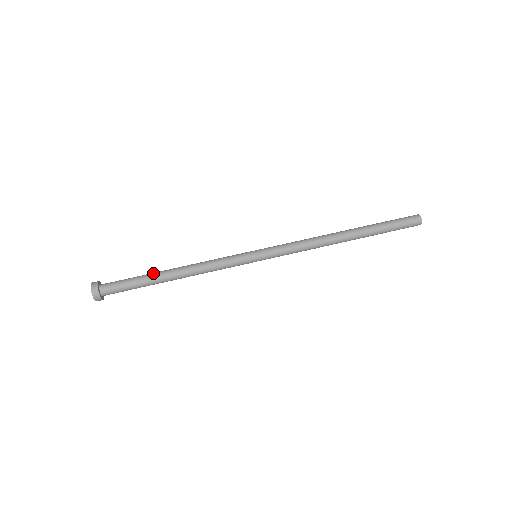
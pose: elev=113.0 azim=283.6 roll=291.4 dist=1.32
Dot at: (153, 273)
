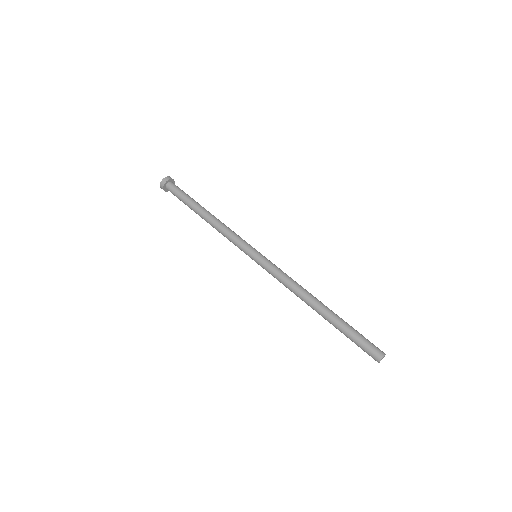
Dot at: (196, 204)
